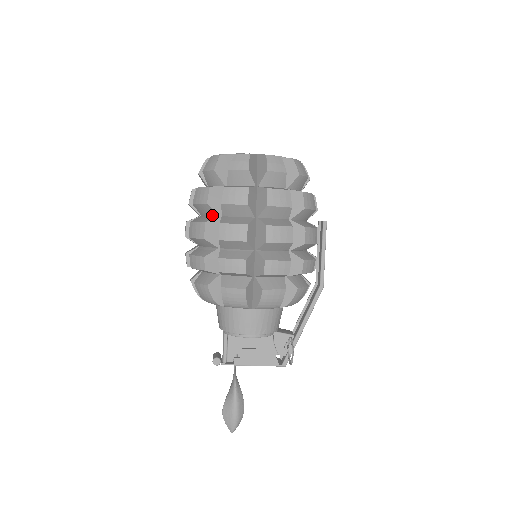
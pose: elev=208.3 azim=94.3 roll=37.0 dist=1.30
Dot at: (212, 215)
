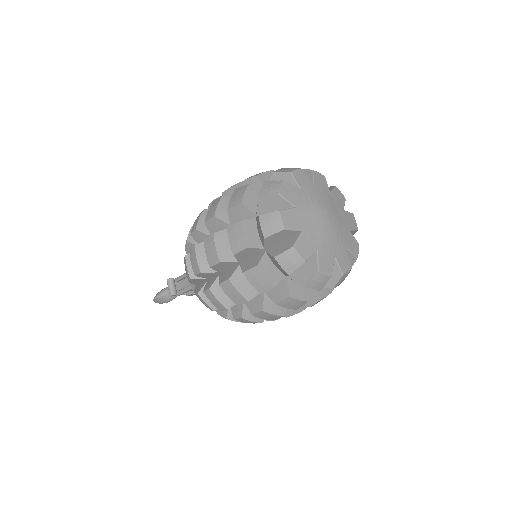
Dot at: occluded
